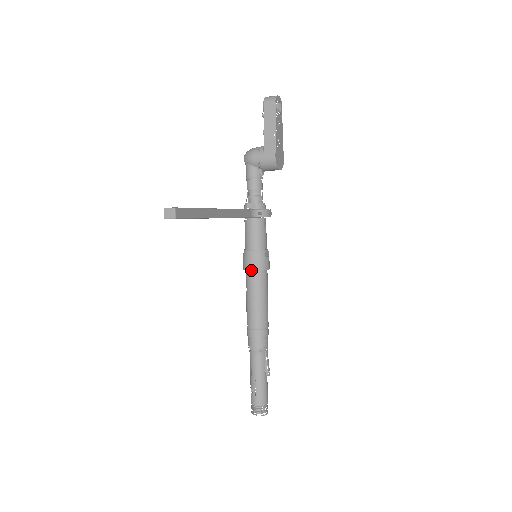
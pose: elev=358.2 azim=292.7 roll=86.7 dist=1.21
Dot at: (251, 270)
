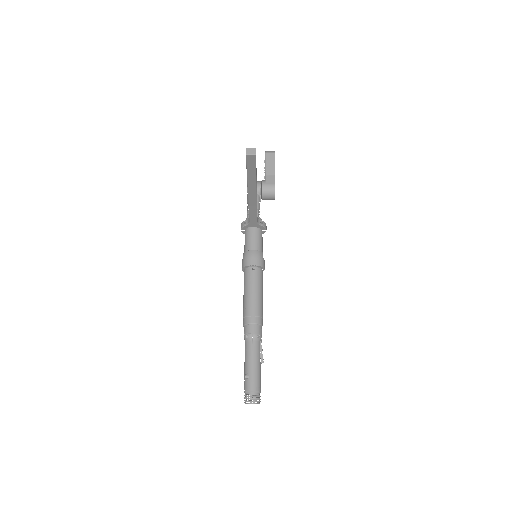
Dot at: (253, 265)
